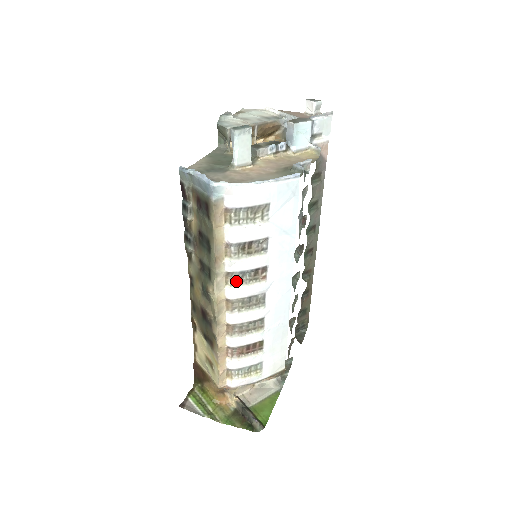
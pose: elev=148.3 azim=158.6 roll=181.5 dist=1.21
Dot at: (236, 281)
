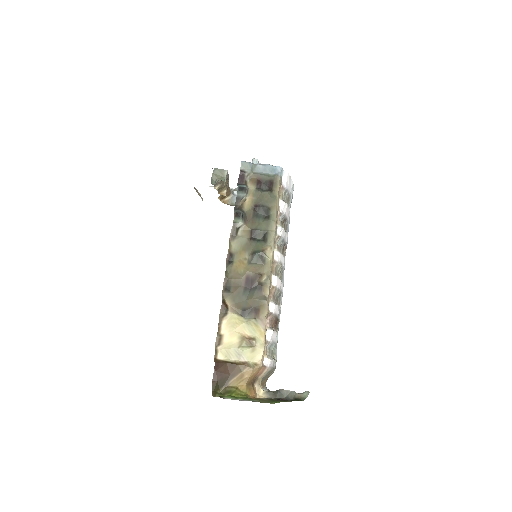
Dot at: (279, 247)
